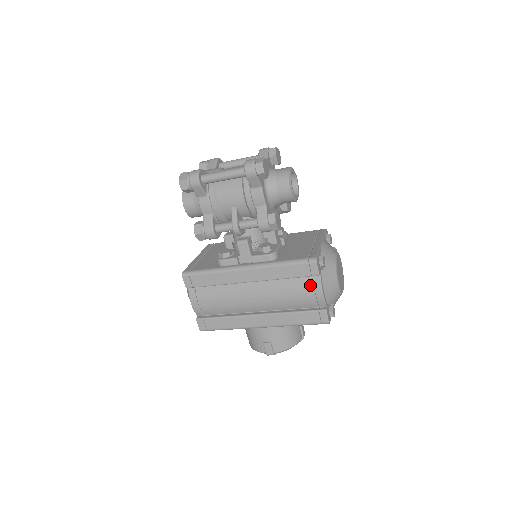
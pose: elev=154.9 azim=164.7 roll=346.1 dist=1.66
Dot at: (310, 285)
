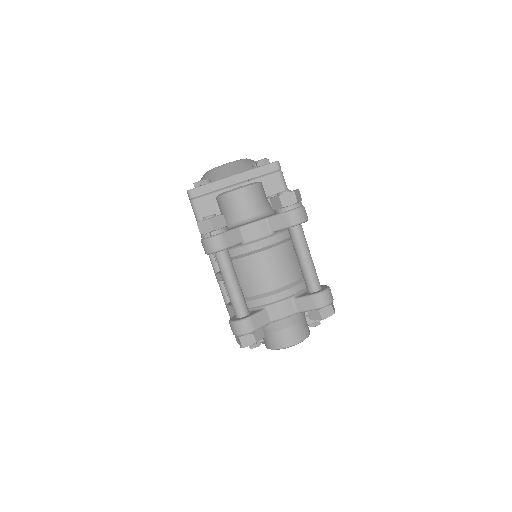
Dot at: occluded
